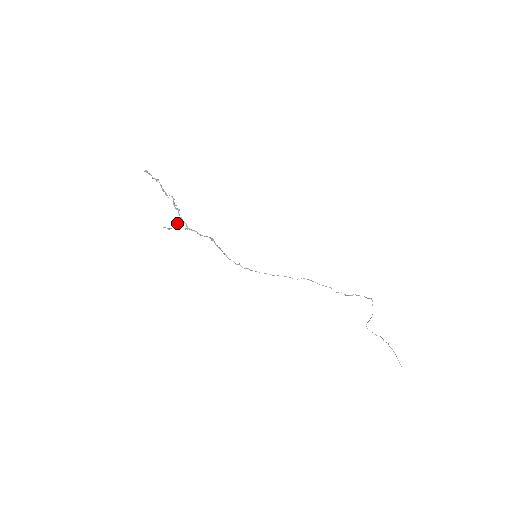
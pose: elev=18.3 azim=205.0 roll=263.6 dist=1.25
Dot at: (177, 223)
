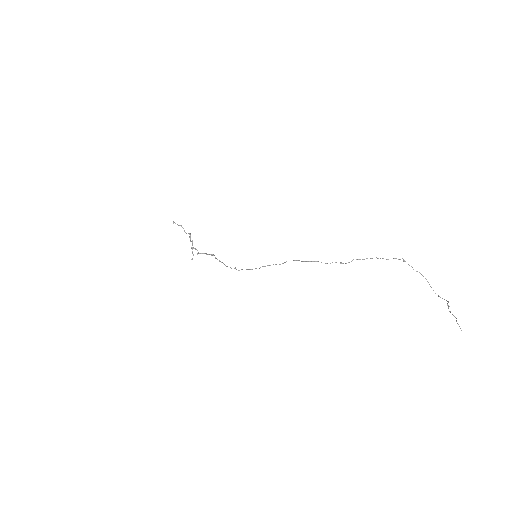
Dot at: occluded
